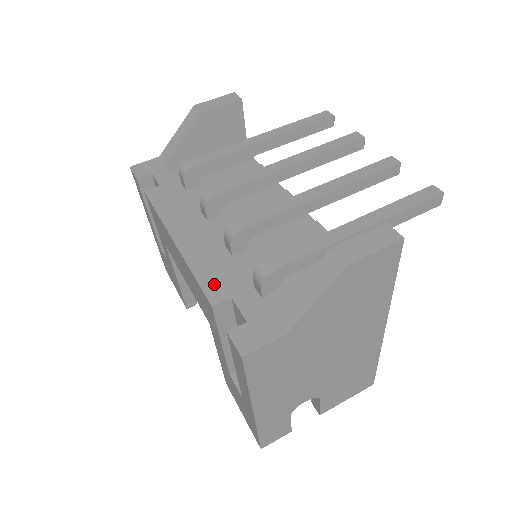
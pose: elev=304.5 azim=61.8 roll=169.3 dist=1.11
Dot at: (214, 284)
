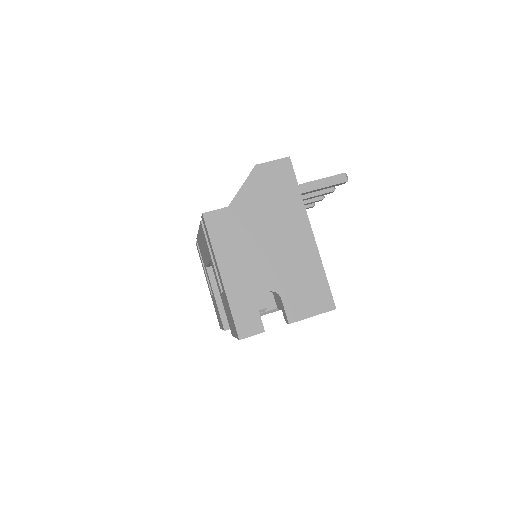
Dot at: occluded
